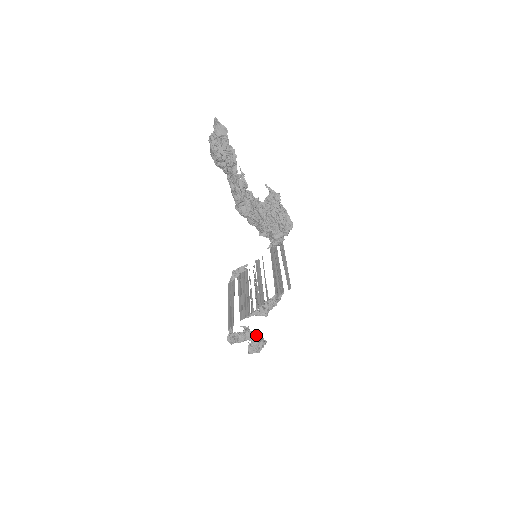
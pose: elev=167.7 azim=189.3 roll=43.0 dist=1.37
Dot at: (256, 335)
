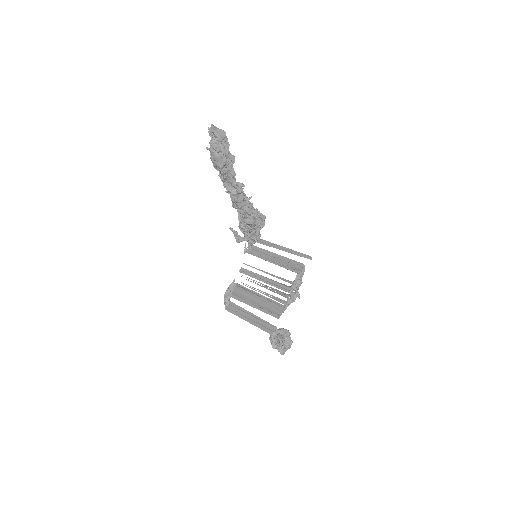
Dot at: occluded
